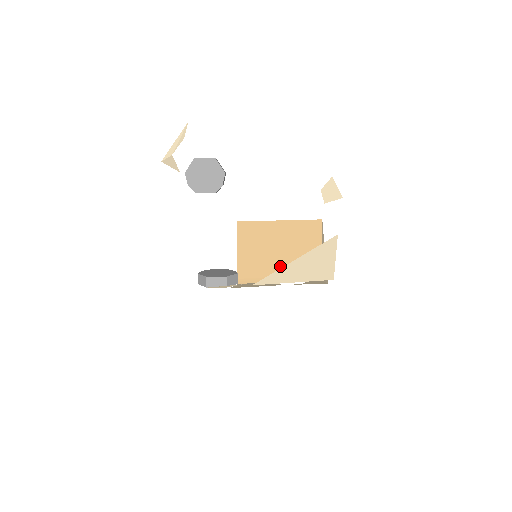
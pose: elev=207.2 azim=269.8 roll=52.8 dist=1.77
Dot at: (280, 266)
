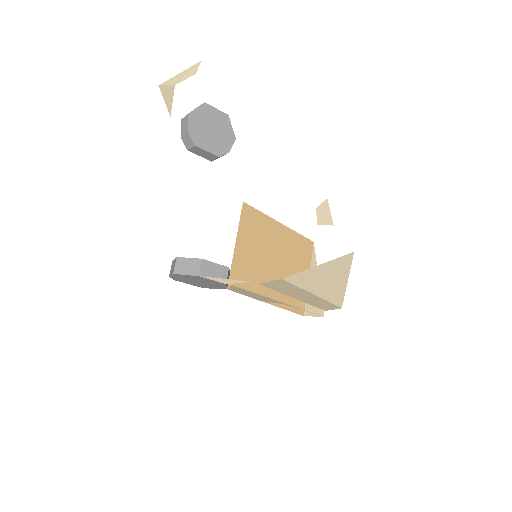
Dot at: occluded
